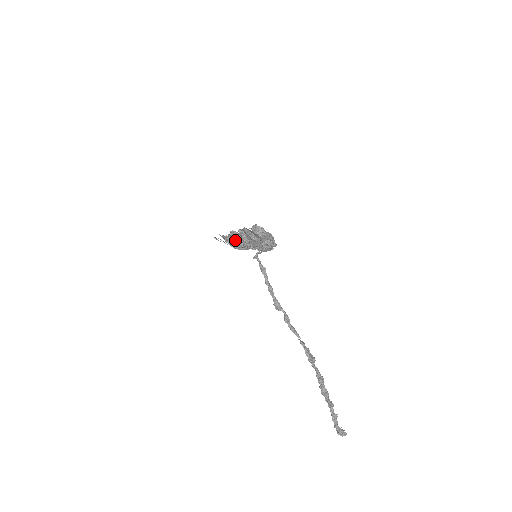
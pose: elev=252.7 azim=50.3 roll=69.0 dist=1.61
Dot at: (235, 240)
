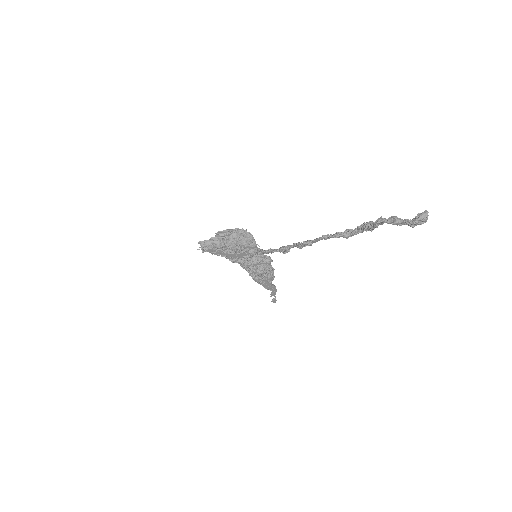
Dot at: (254, 275)
